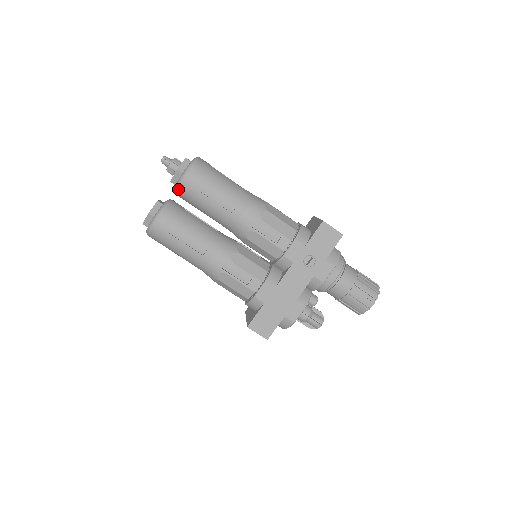
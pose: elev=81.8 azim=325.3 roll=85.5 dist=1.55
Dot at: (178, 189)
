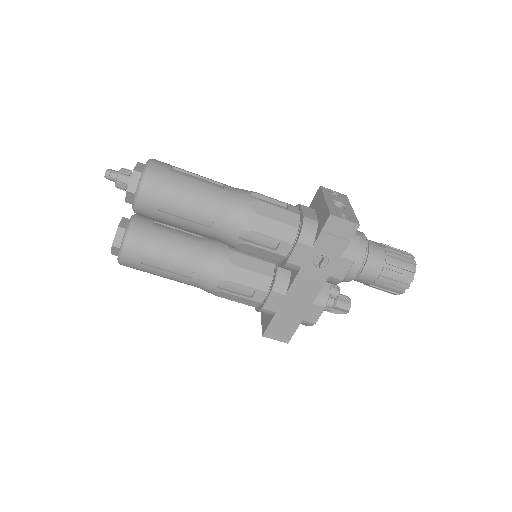
Dot at: (136, 213)
